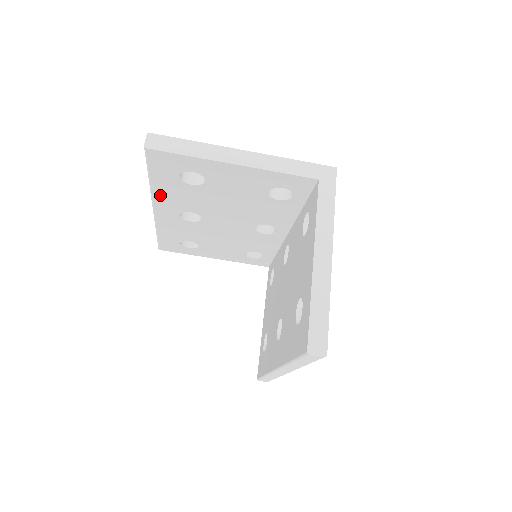
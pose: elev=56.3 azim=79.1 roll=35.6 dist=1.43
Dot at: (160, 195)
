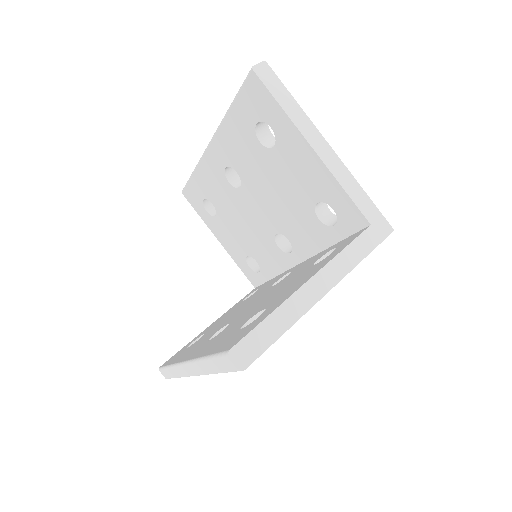
Dot at: (226, 132)
